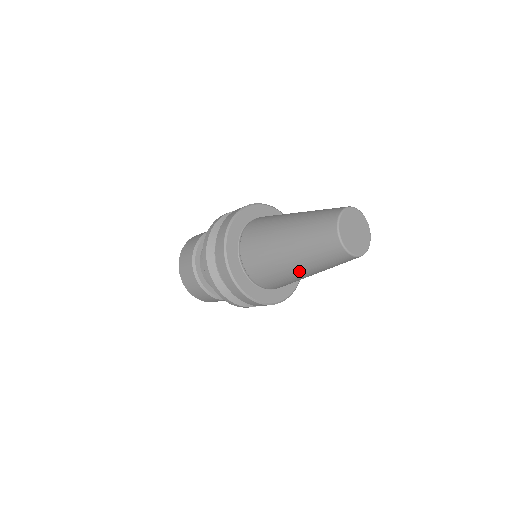
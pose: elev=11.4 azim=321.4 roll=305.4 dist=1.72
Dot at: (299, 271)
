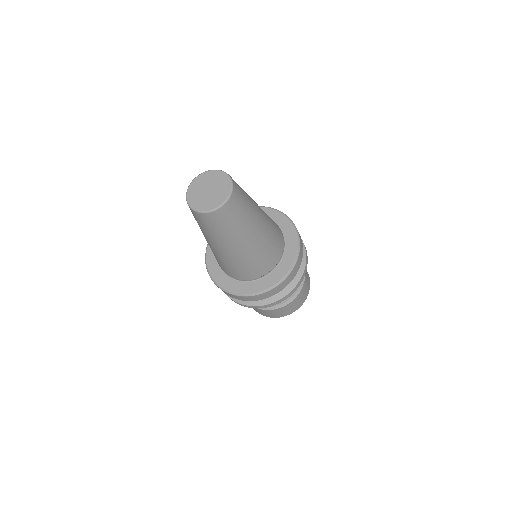
Dot at: (211, 245)
